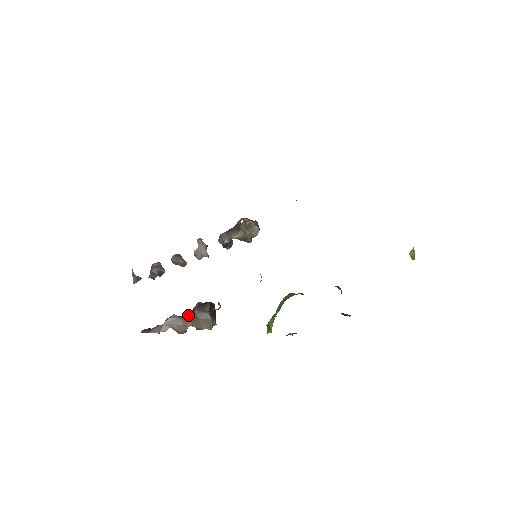
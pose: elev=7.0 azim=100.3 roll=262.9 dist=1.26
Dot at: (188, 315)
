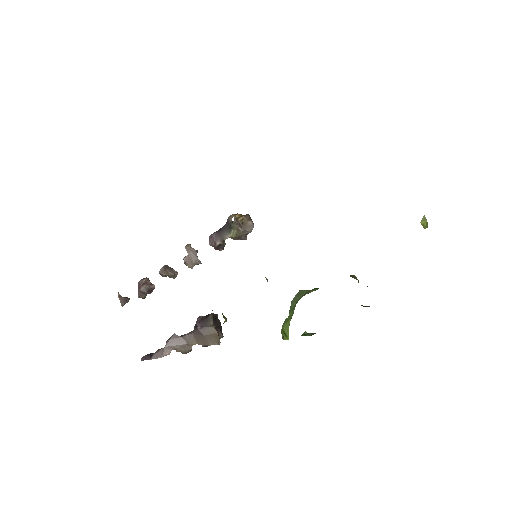
Dot at: (190, 333)
